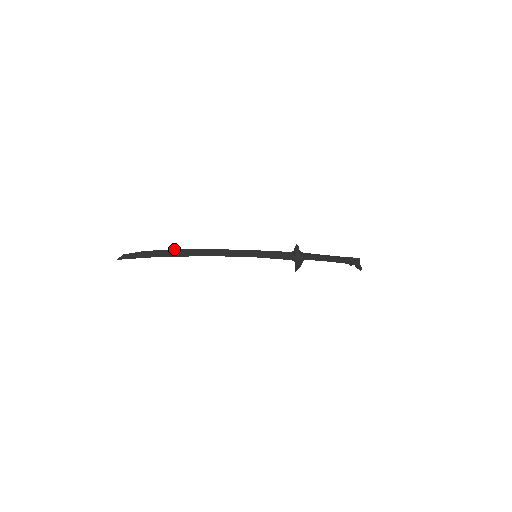
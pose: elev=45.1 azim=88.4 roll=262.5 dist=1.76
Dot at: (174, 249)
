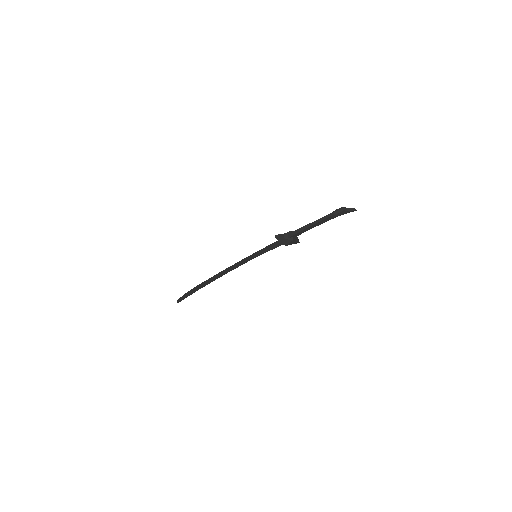
Dot at: (199, 284)
